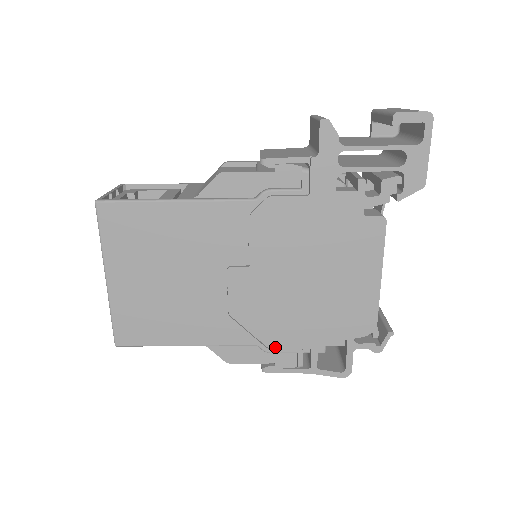
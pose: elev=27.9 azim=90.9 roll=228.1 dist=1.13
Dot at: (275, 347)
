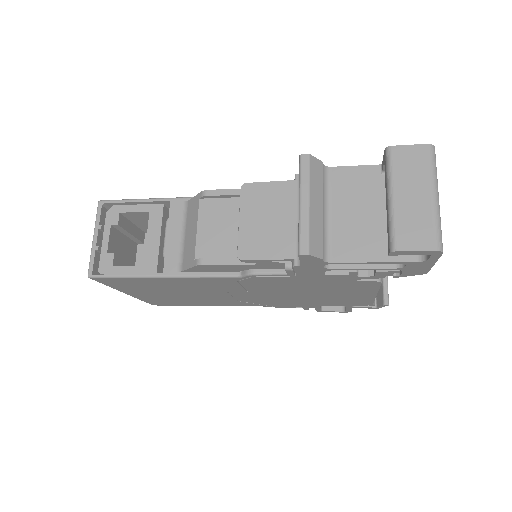
Dot at: (283, 307)
